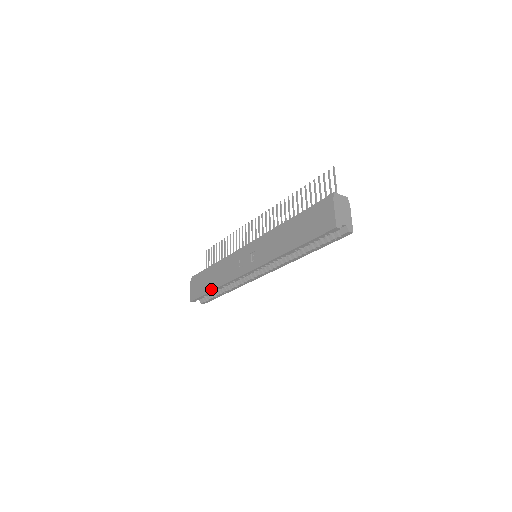
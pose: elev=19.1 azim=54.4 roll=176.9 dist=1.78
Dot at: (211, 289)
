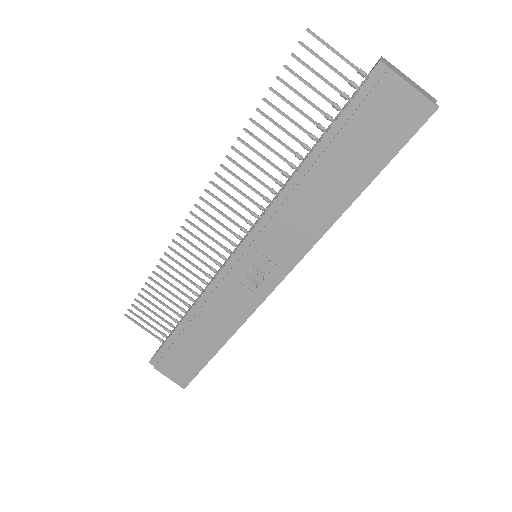
Dot at: (215, 350)
